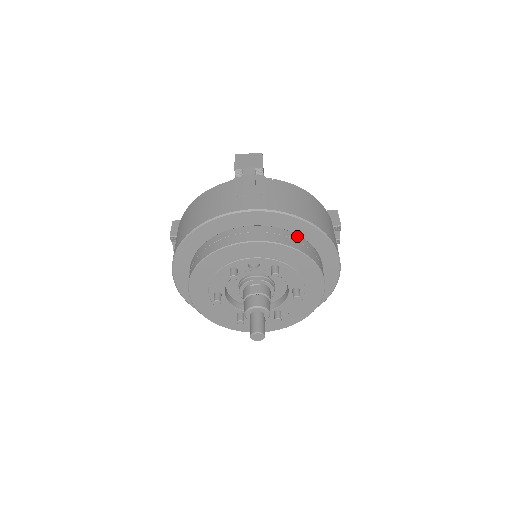
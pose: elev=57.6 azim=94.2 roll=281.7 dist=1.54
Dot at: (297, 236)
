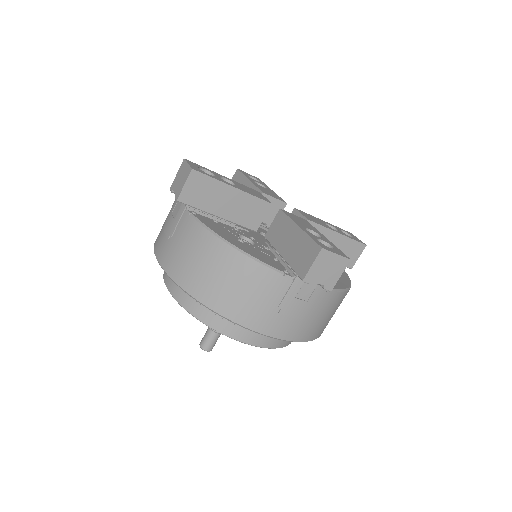
Dot at: occluded
